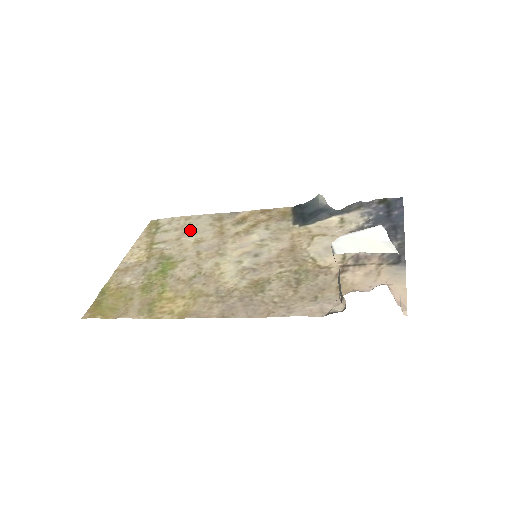
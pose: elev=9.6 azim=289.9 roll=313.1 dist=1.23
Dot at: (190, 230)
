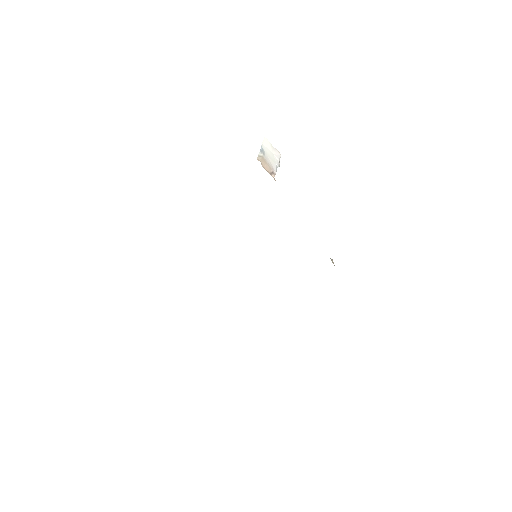
Dot at: occluded
